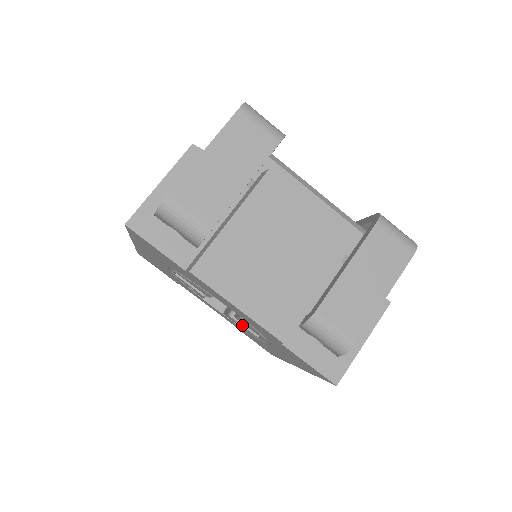
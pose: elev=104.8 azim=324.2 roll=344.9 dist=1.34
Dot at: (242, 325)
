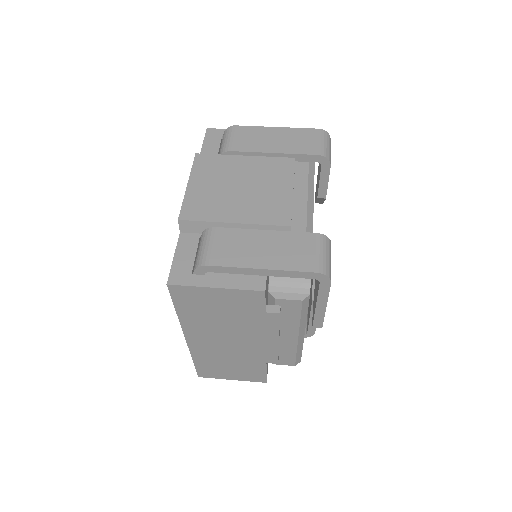
Dot at: occluded
